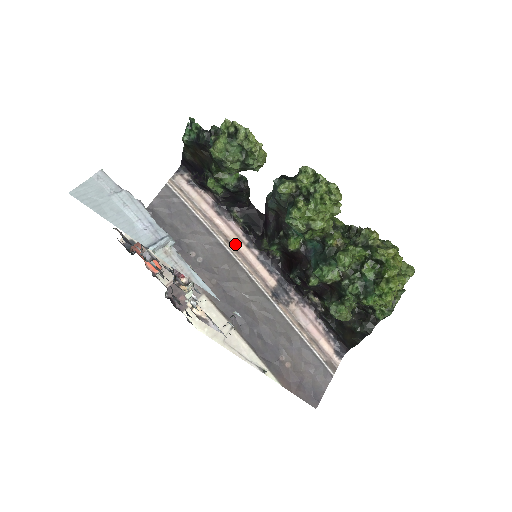
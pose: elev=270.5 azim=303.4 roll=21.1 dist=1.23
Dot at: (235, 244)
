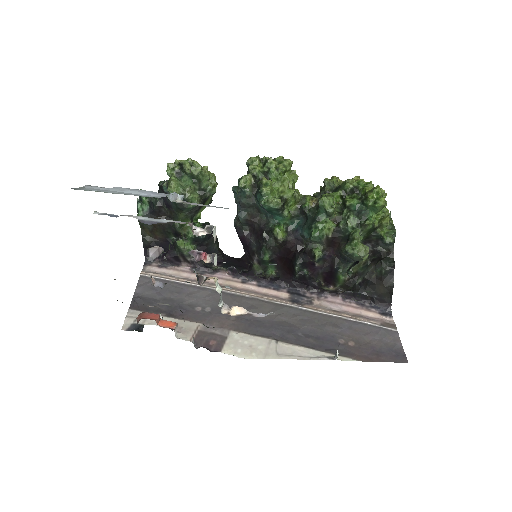
Dot at: (231, 286)
